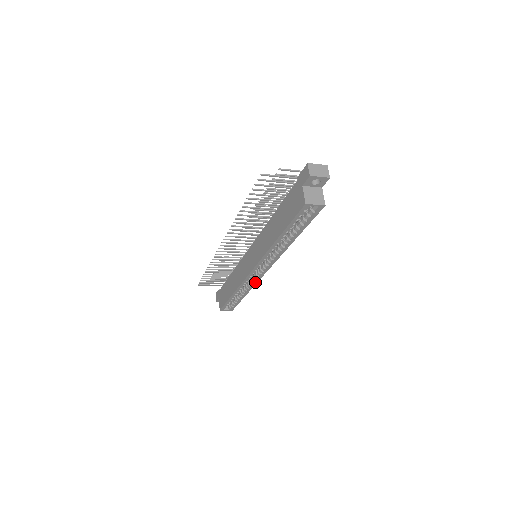
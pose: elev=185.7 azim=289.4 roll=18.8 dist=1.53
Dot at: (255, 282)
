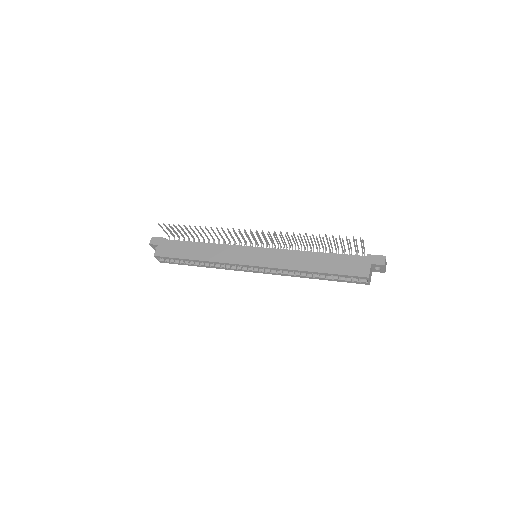
Dot at: (229, 269)
